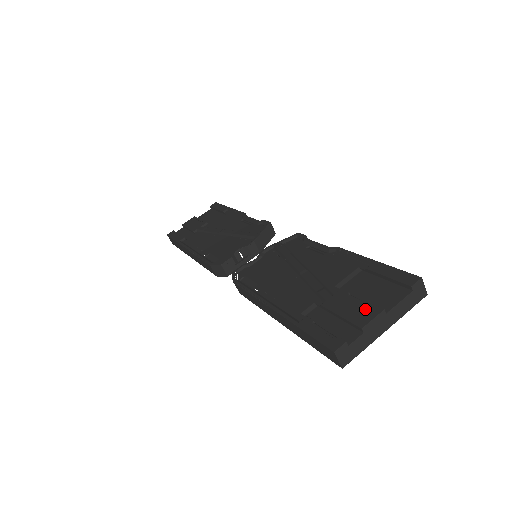
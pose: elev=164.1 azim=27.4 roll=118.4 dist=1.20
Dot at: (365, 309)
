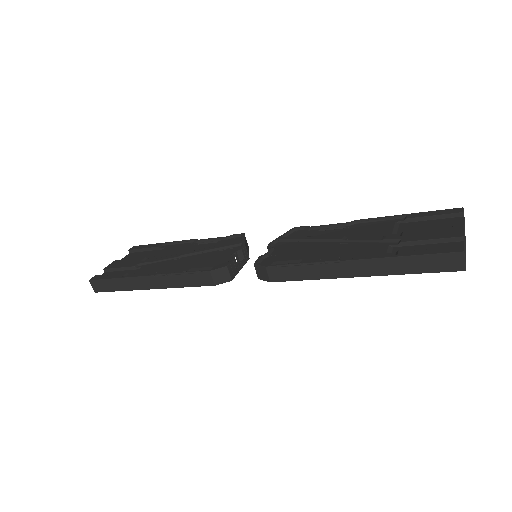
Dot at: (447, 230)
